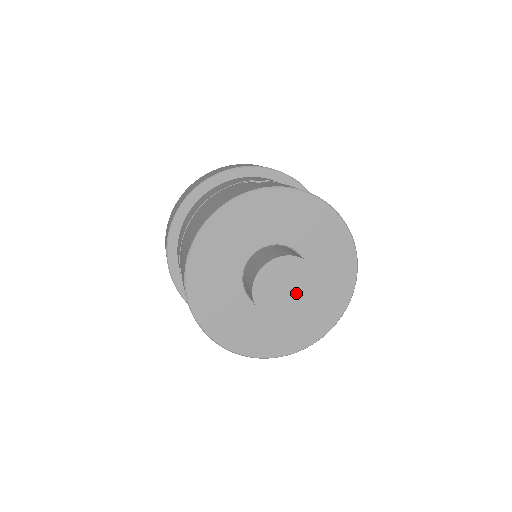
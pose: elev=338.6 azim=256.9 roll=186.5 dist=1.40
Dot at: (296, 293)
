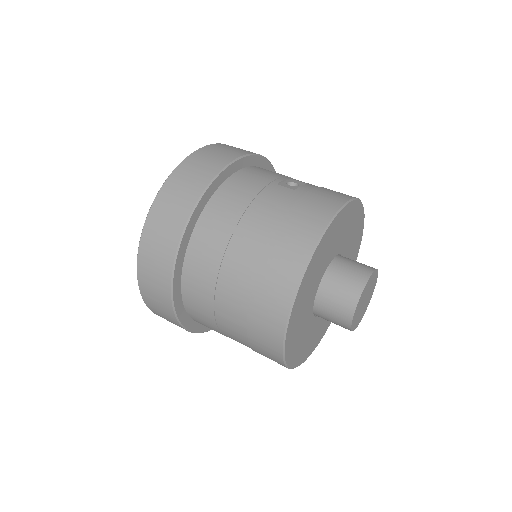
Dot at: (367, 301)
